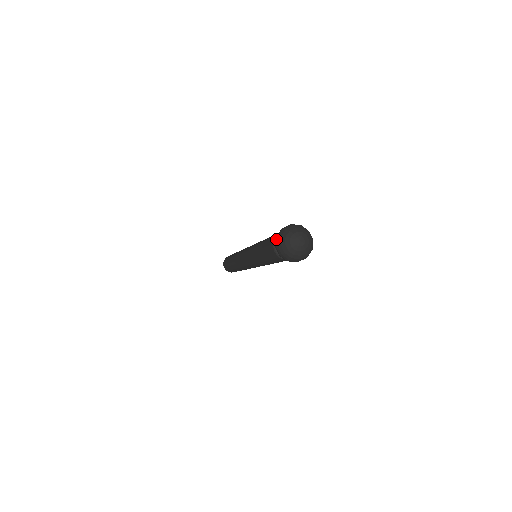
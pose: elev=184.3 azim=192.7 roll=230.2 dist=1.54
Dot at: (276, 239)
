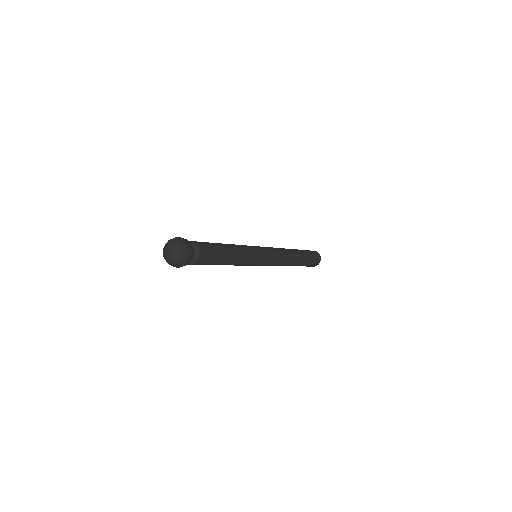
Dot at: occluded
